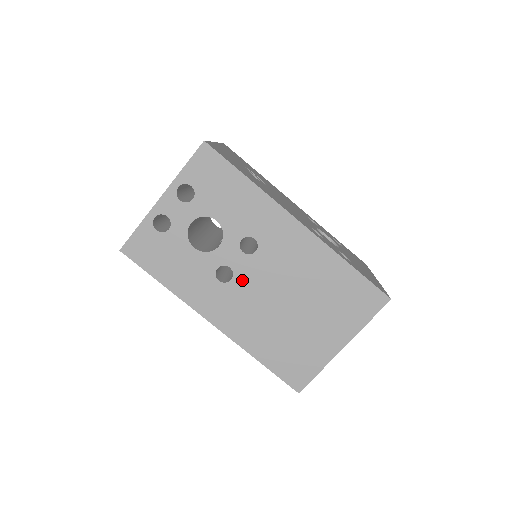
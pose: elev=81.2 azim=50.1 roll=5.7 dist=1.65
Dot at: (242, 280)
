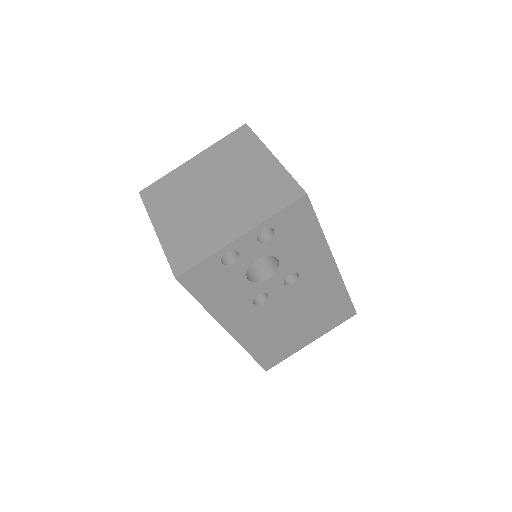
Dot at: (272, 303)
